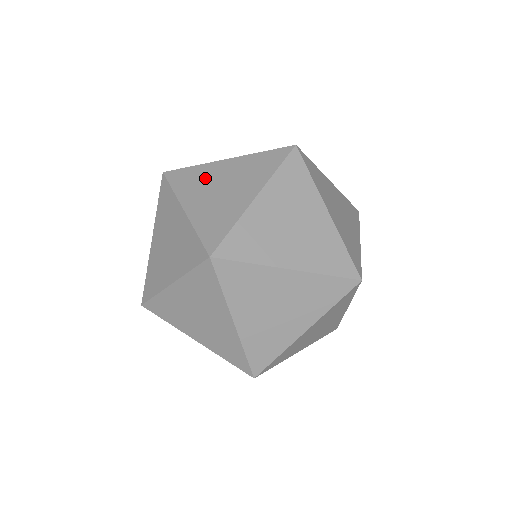
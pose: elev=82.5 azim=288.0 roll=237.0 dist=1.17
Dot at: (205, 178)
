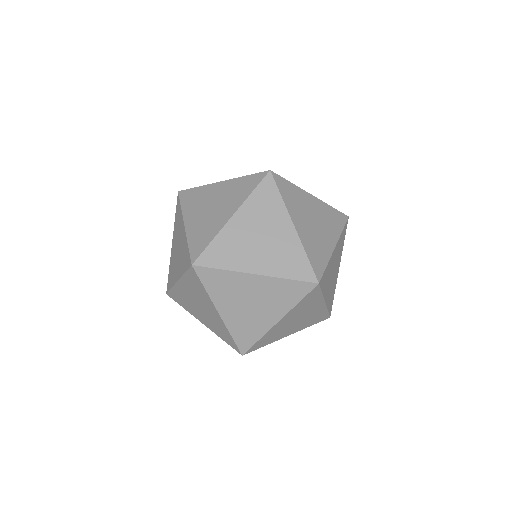
Dot at: (203, 198)
